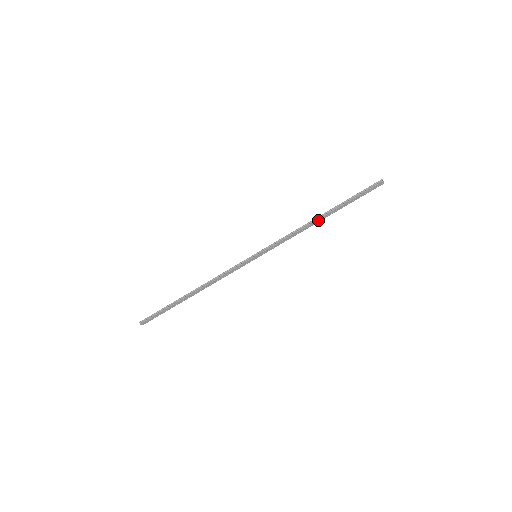
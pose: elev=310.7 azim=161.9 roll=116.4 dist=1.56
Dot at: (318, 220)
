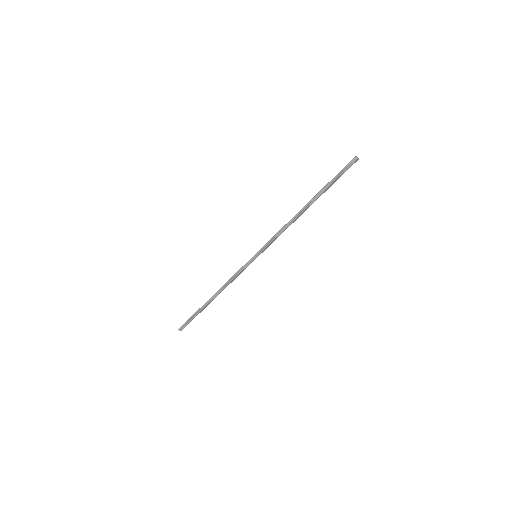
Dot at: (303, 212)
